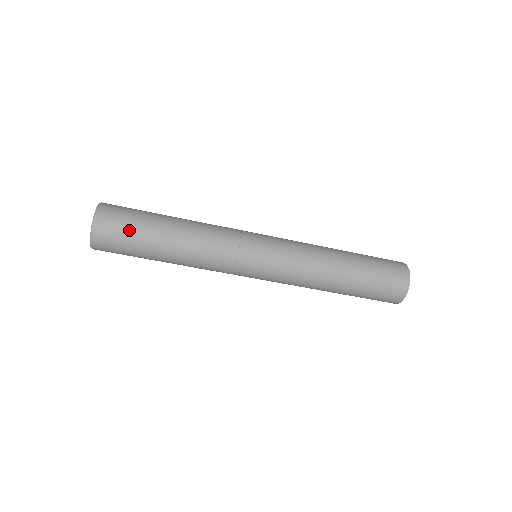
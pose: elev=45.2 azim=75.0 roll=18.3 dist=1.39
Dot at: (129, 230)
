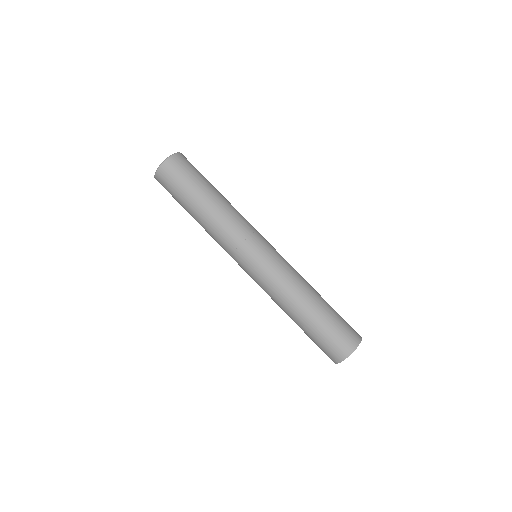
Dot at: occluded
